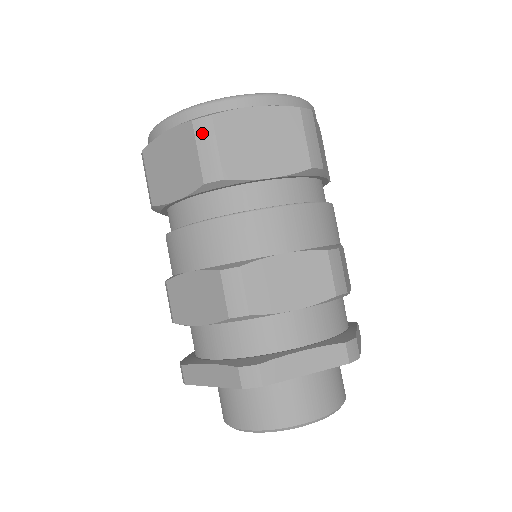
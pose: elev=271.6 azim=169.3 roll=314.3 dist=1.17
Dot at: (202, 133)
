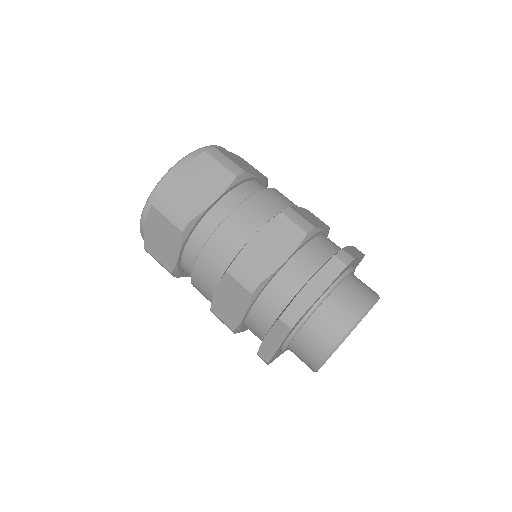
Dot at: (161, 207)
